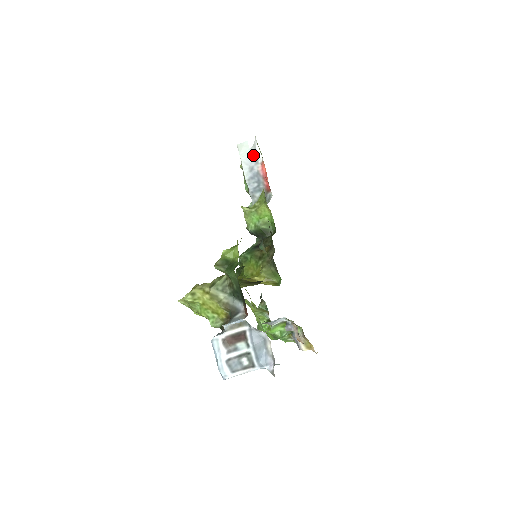
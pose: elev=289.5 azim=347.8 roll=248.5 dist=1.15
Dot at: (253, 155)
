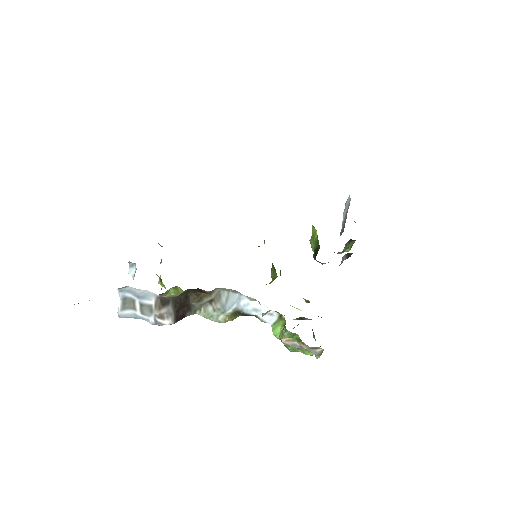
Dot at: (349, 202)
